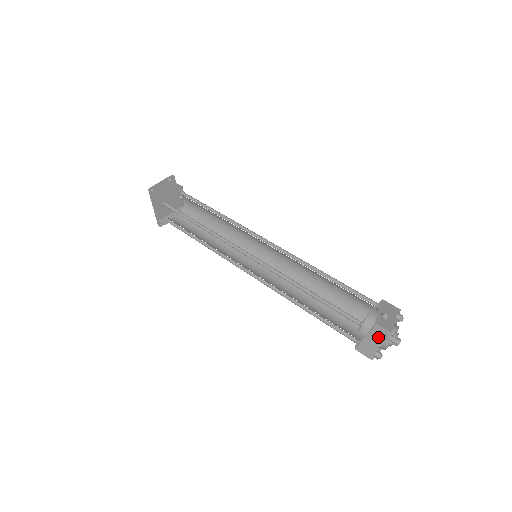
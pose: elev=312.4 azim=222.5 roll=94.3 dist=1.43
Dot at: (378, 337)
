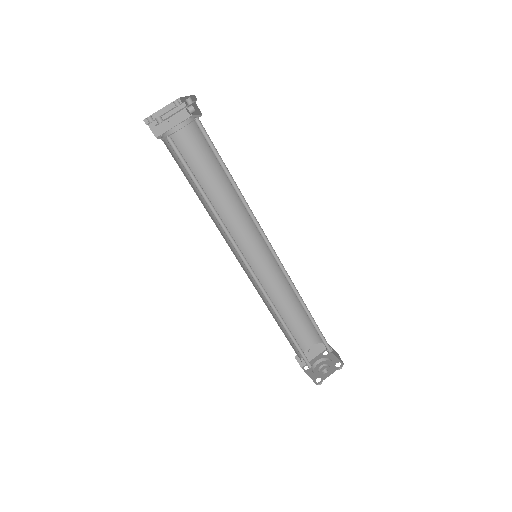
Dot at: (315, 349)
